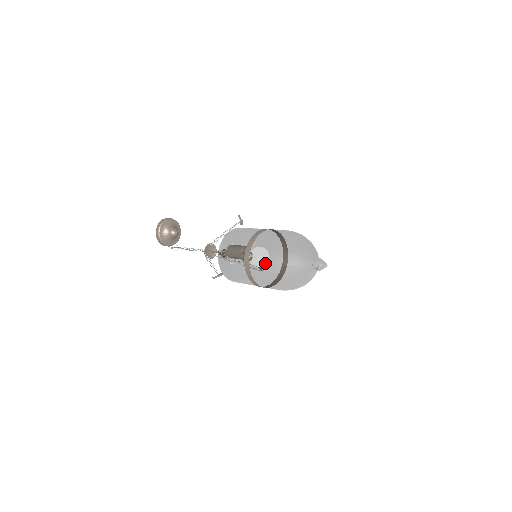
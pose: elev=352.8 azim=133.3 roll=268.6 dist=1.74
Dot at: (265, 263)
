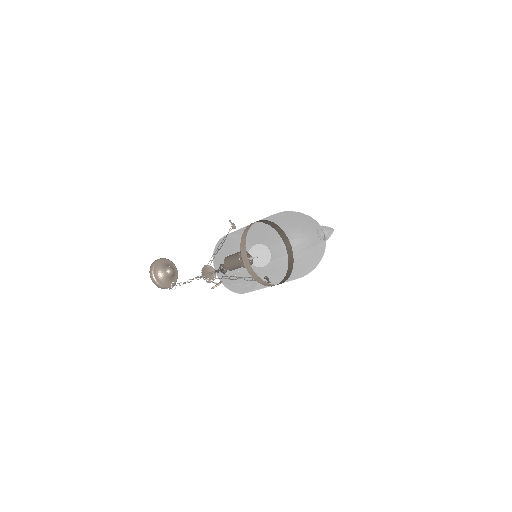
Dot at: (263, 246)
